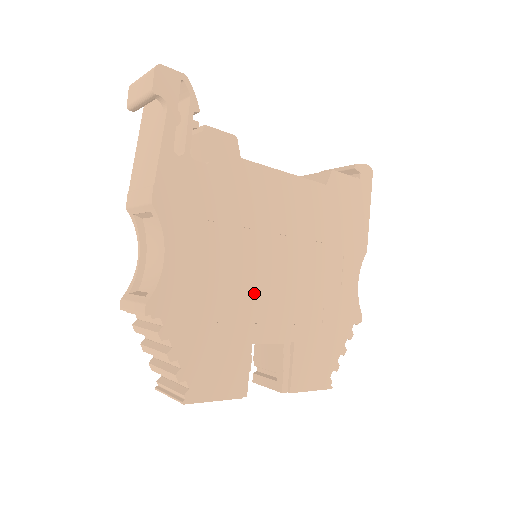
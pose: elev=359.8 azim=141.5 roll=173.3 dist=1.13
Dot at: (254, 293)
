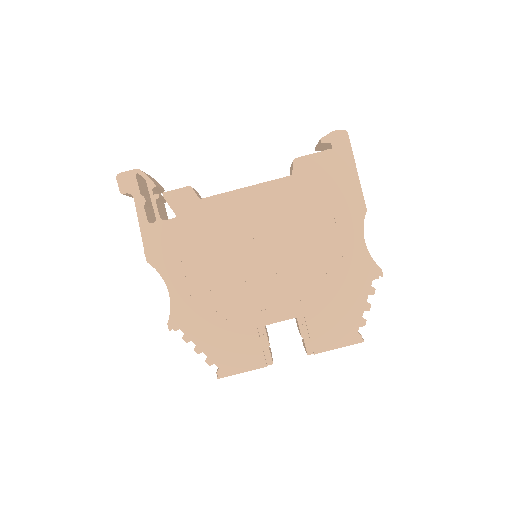
Dot at: (249, 290)
